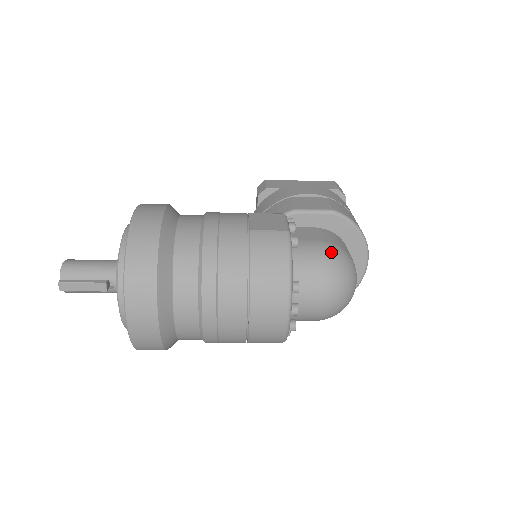
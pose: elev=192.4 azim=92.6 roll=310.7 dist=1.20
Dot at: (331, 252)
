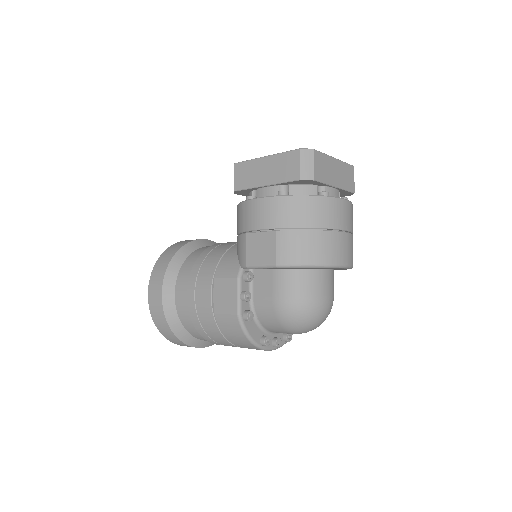
Dot at: (283, 312)
